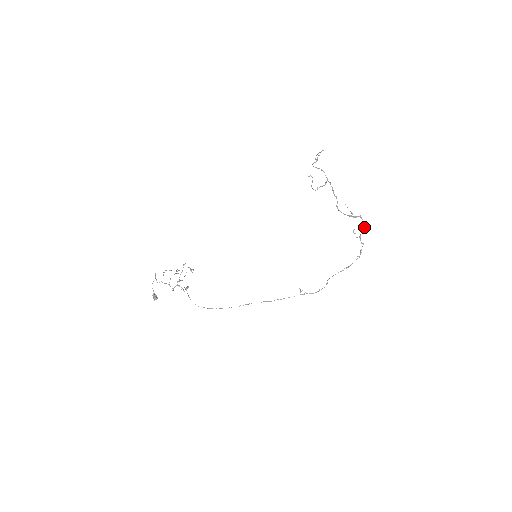
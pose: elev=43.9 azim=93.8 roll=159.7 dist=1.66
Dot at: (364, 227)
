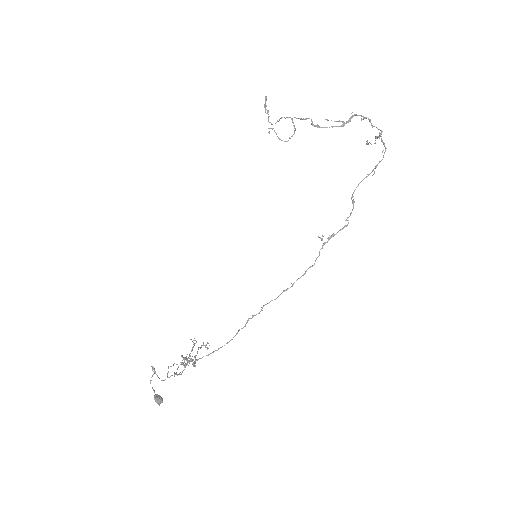
Dot at: (378, 129)
